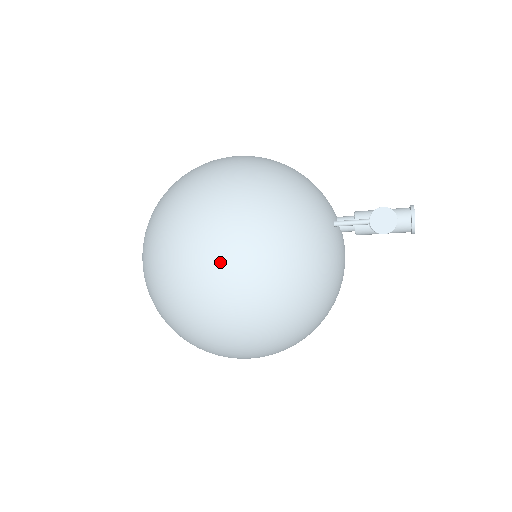
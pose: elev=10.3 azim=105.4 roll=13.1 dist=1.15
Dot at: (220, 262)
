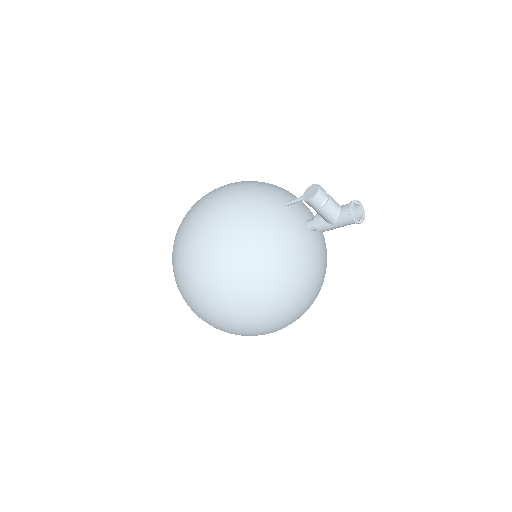
Dot at: (198, 212)
